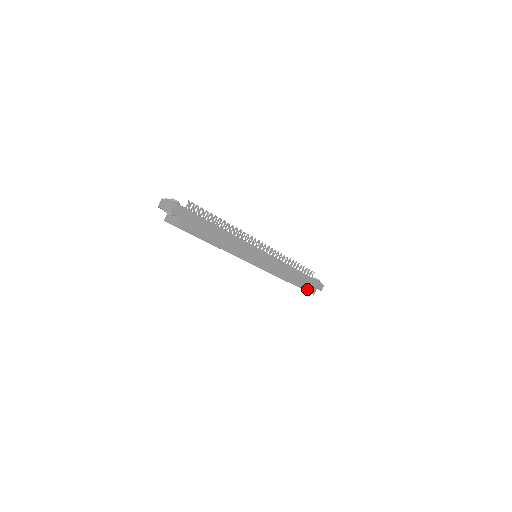
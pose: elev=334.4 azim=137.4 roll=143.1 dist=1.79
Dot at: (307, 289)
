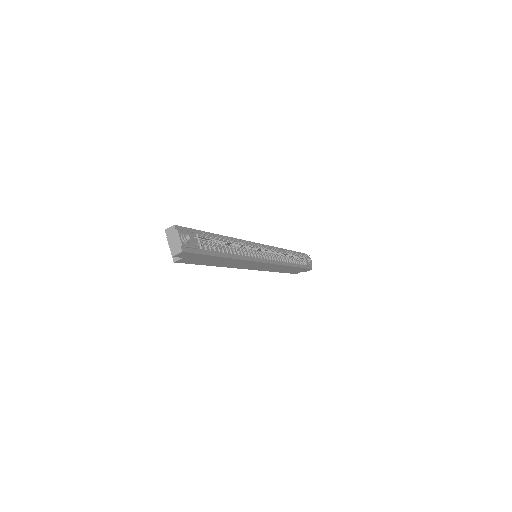
Dot at: (292, 272)
